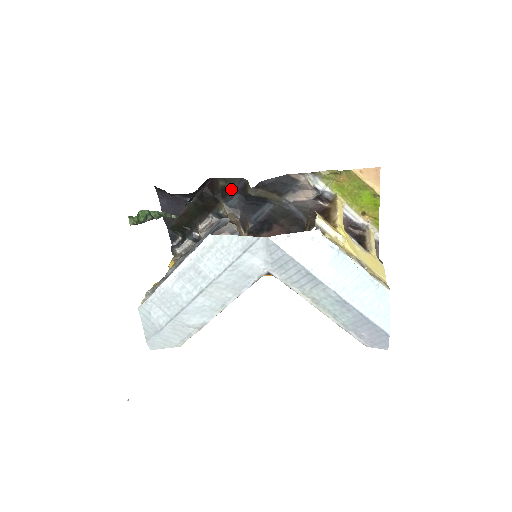
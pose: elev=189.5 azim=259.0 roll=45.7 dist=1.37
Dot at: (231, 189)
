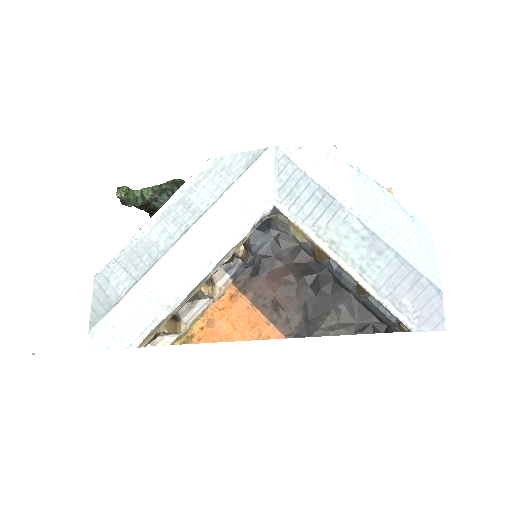
Dot at: occluded
